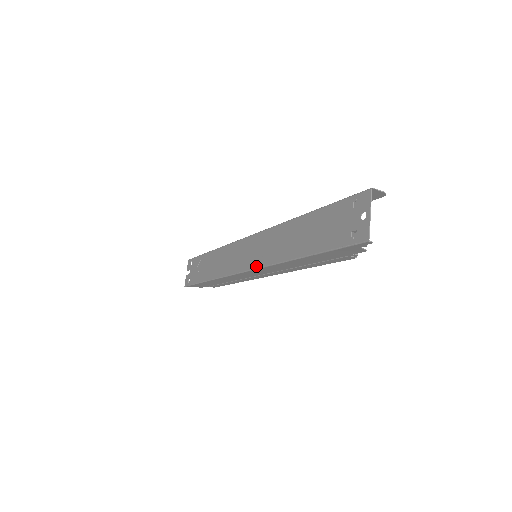
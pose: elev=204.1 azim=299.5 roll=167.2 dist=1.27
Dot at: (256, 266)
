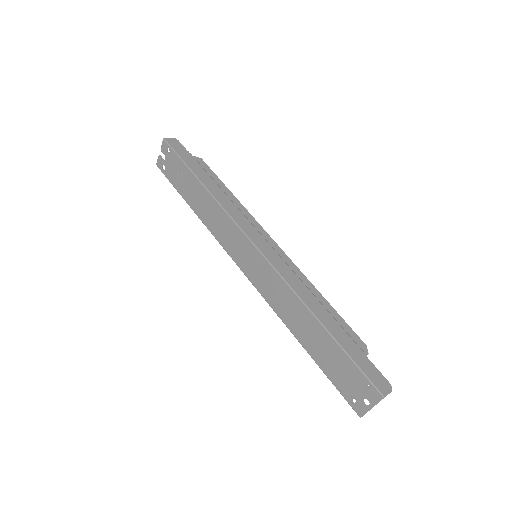
Dot at: (256, 287)
